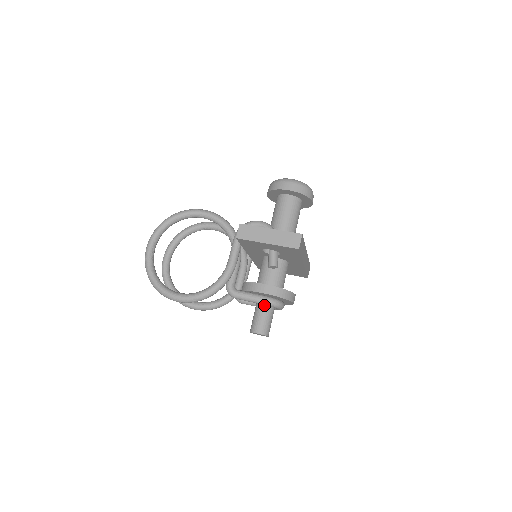
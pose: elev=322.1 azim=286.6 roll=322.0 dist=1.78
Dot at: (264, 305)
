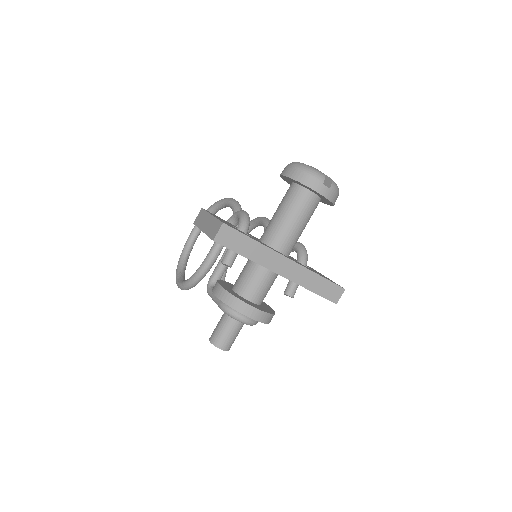
Dot at: occluded
